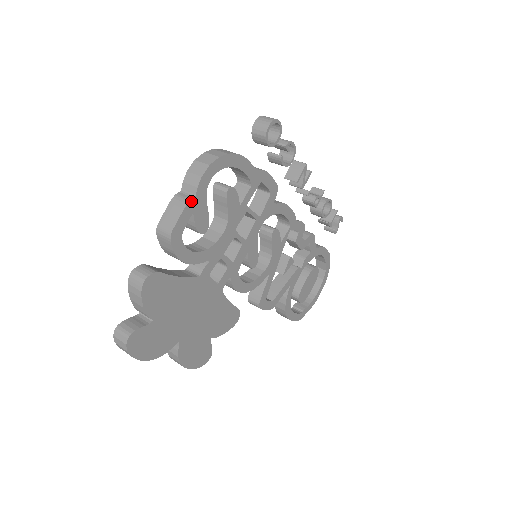
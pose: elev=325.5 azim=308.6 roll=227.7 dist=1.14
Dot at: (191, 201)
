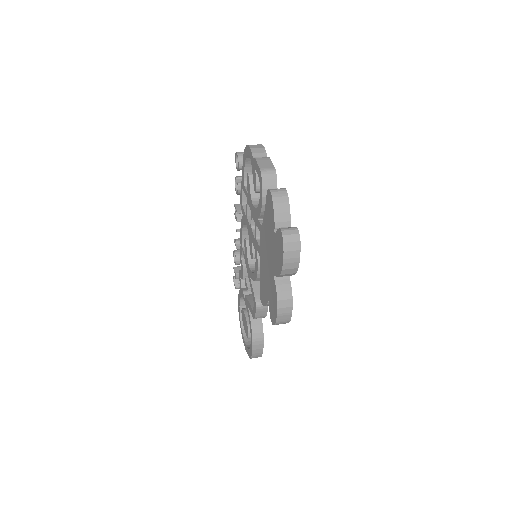
Dot at: (268, 158)
